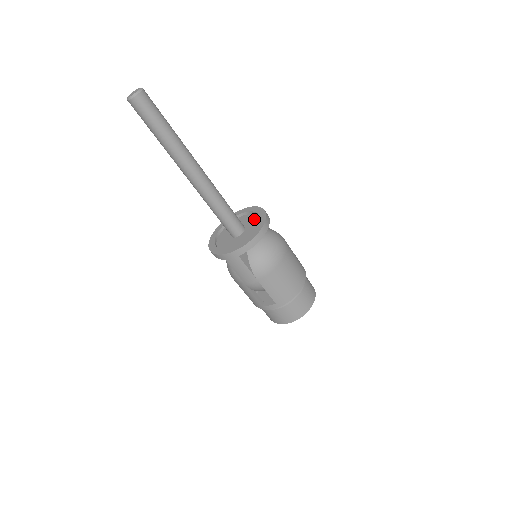
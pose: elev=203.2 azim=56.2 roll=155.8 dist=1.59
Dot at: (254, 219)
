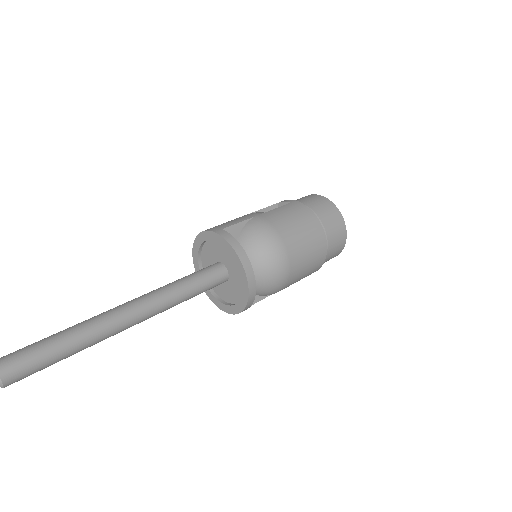
Dot at: (230, 258)
